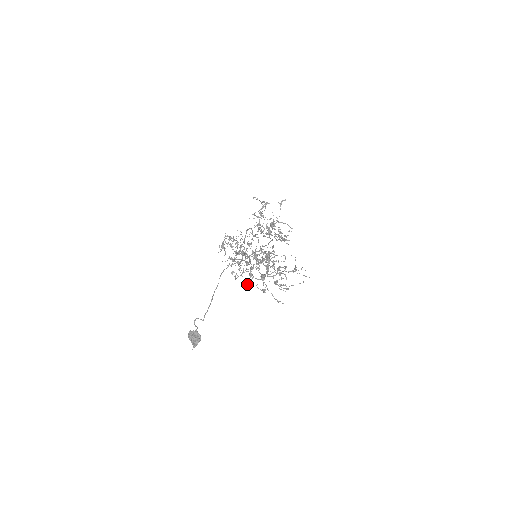
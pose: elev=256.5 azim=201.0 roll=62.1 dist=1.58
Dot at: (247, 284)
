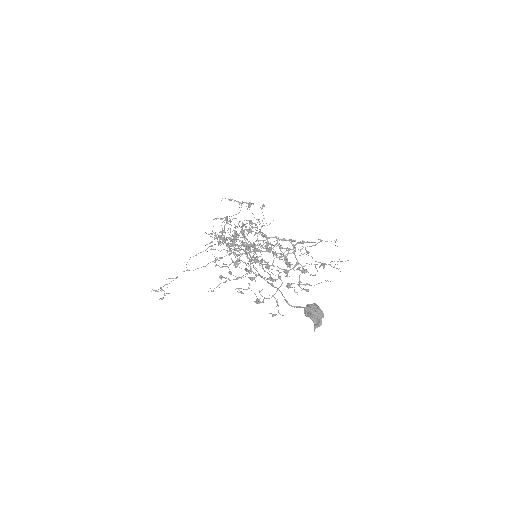
Dot at: (240, 292)
